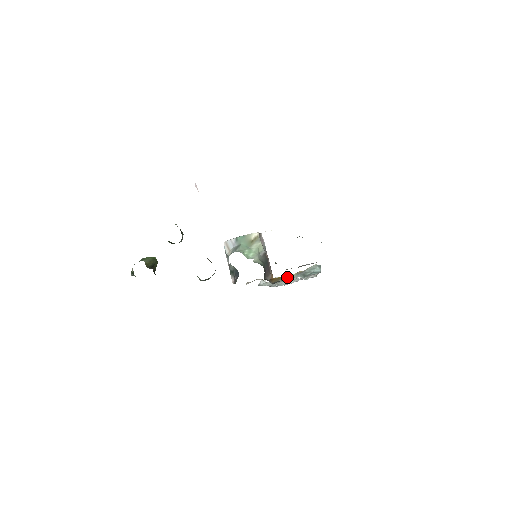
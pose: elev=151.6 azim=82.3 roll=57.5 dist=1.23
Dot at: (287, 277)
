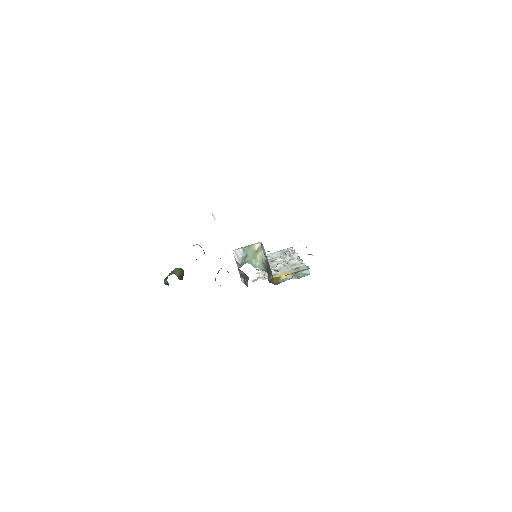
Dot at: (284, 277)
